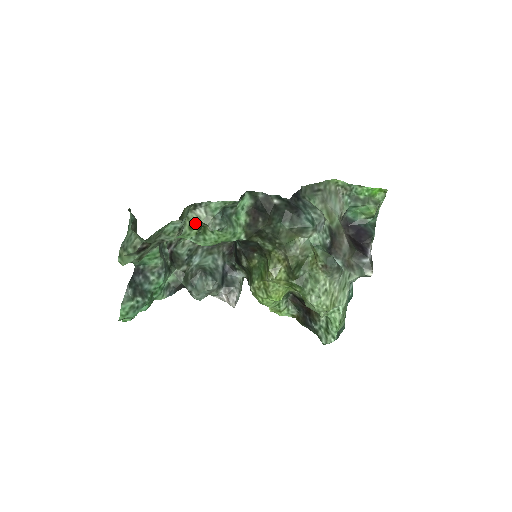
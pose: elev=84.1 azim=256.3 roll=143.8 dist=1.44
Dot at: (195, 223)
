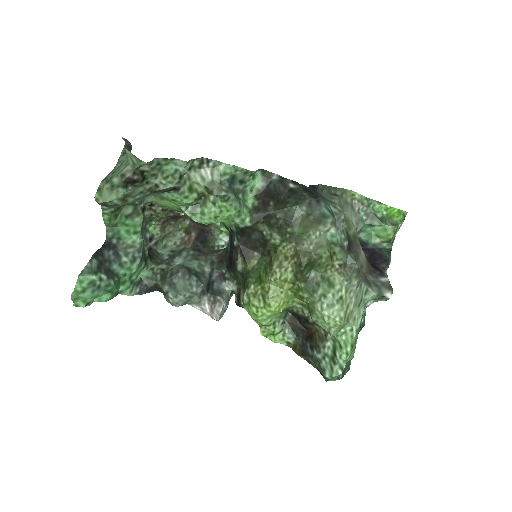
Dot at: (196, 187)
